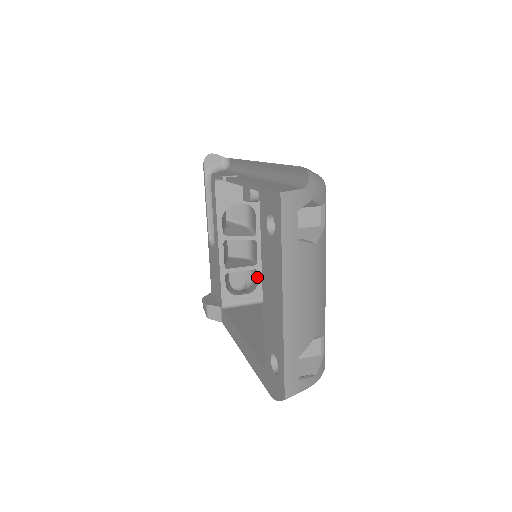
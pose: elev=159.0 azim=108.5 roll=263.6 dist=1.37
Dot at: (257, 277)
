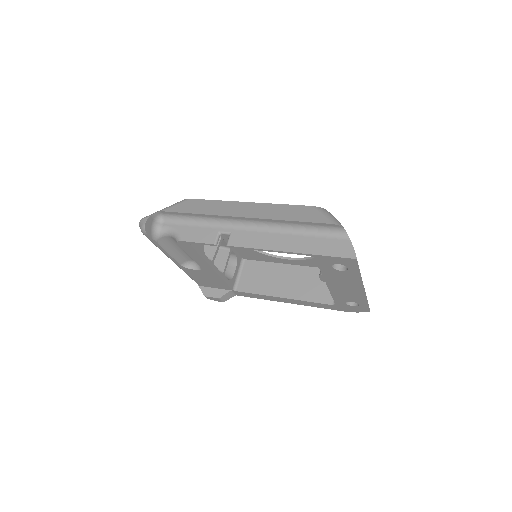
Dot at: (232, 253)
